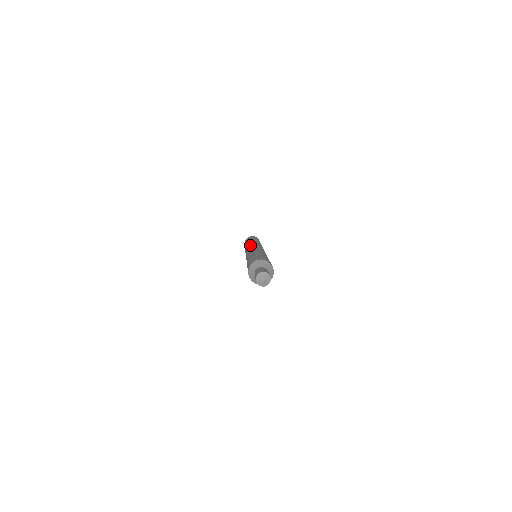
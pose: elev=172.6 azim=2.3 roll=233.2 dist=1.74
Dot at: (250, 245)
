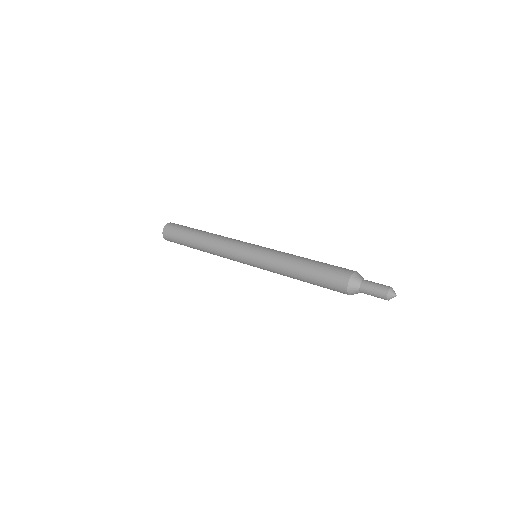
Dot at: (240, 241)
